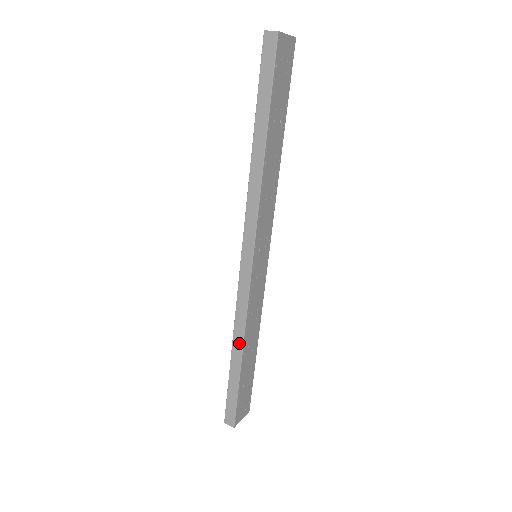
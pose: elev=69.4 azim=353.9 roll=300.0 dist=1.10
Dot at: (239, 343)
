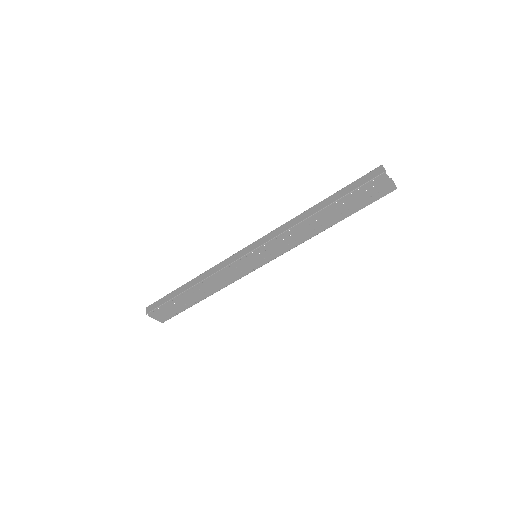
Dot at: (198, 280)
